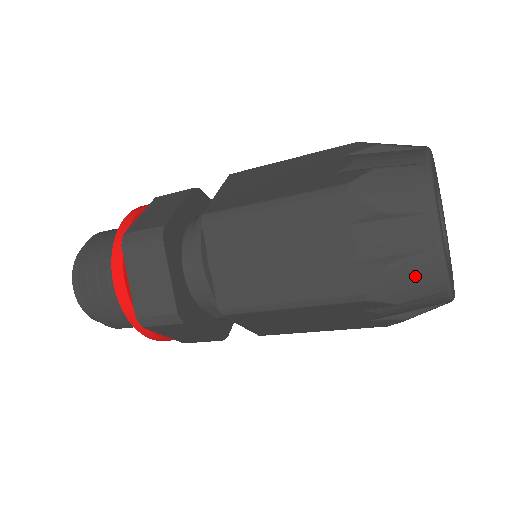
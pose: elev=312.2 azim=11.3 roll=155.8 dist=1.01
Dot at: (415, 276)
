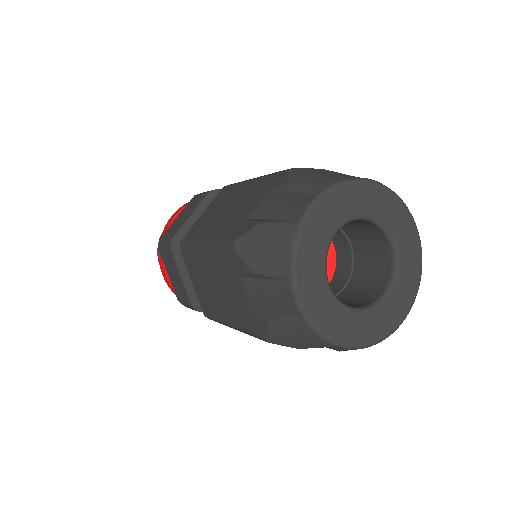
Dot at: occluded
